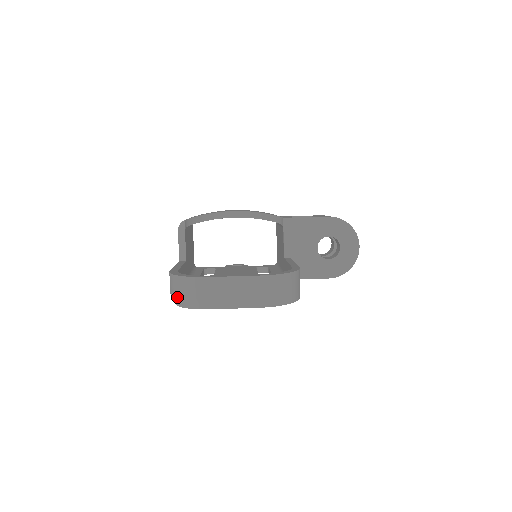
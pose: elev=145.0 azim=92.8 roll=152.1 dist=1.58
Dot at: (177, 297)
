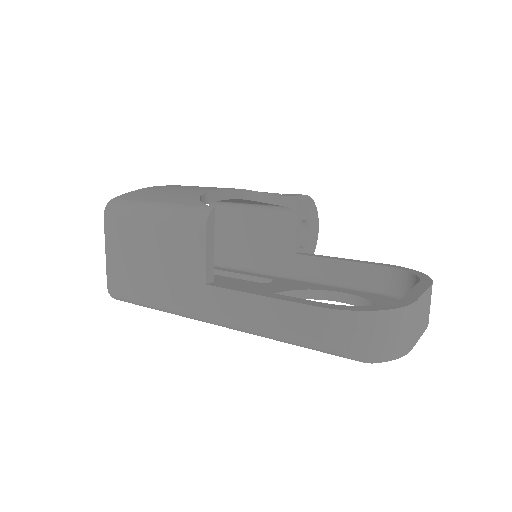
Dot at: (369, 348)
